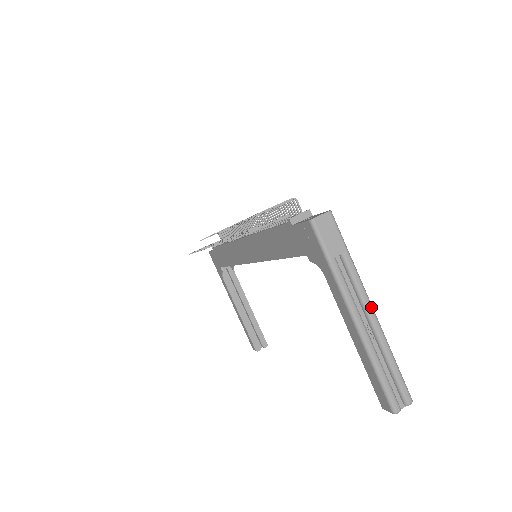
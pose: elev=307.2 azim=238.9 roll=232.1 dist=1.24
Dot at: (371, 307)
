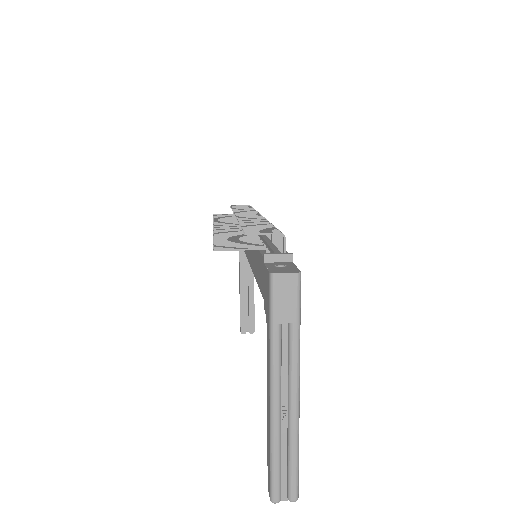
Dot at: (297, 391)
